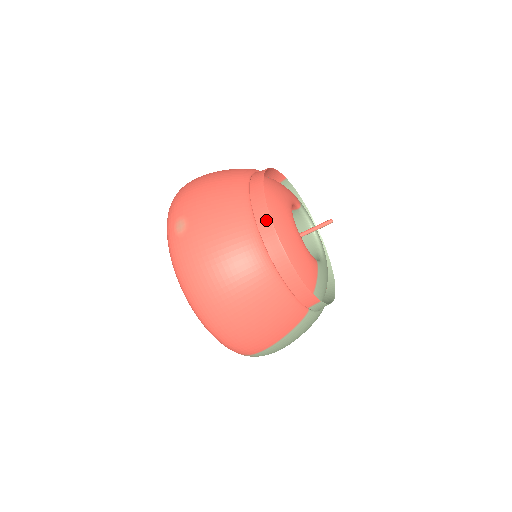
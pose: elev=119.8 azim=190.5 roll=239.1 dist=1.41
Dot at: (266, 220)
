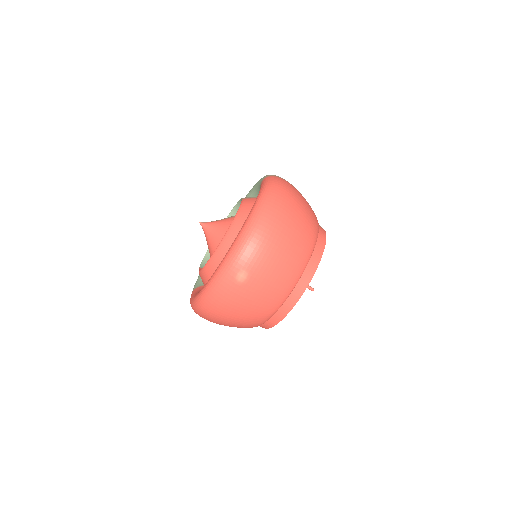
Dot at: (287, 310)
